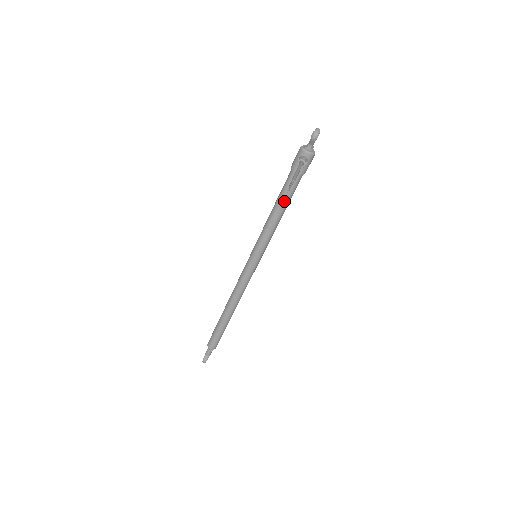
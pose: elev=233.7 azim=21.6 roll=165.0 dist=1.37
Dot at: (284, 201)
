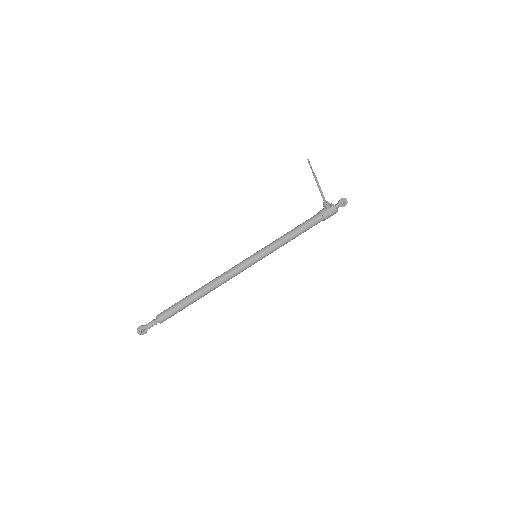
Dot at: (301, 225)
